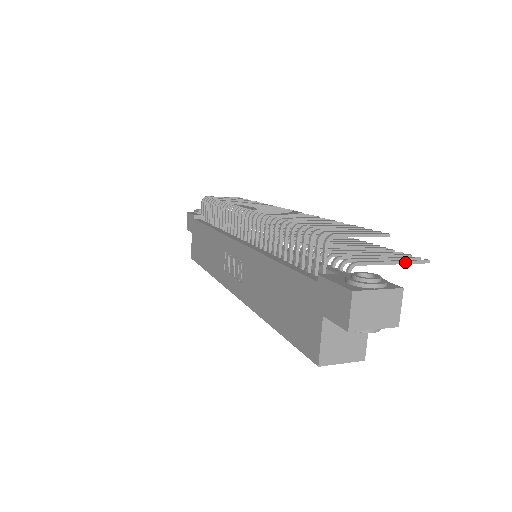
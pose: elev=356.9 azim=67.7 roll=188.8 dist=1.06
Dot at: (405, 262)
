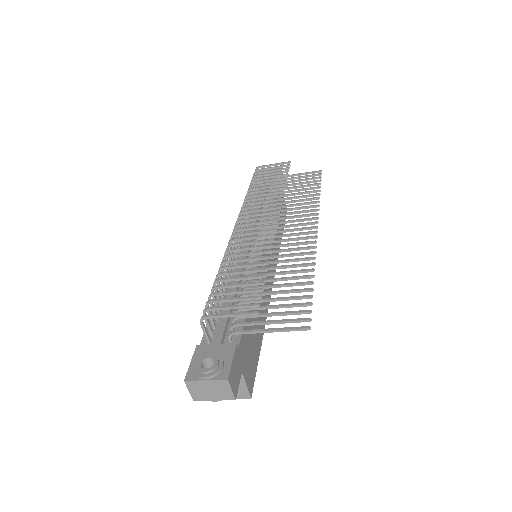
Dot at: (282, 330)
